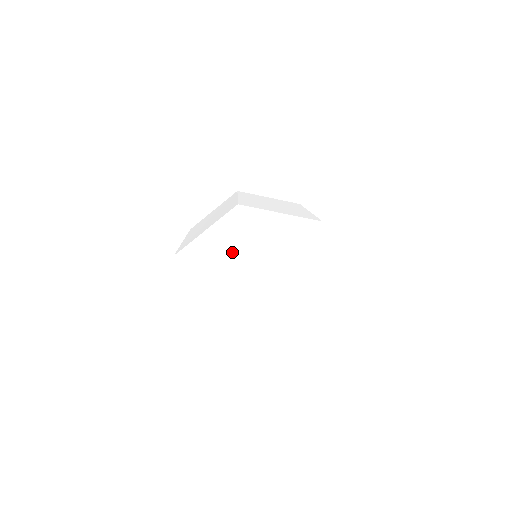
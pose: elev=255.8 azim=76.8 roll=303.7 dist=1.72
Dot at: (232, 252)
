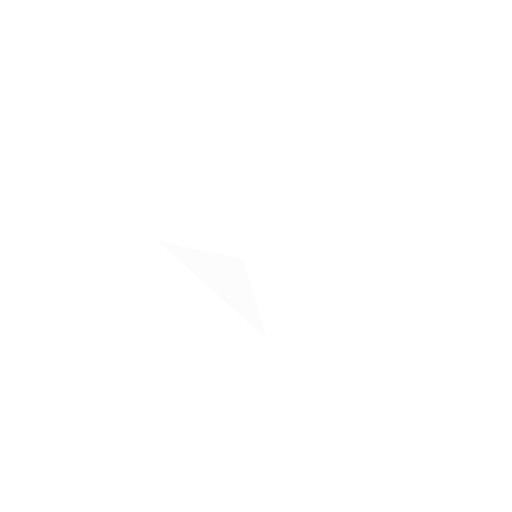
Dot at: (236, 285)
